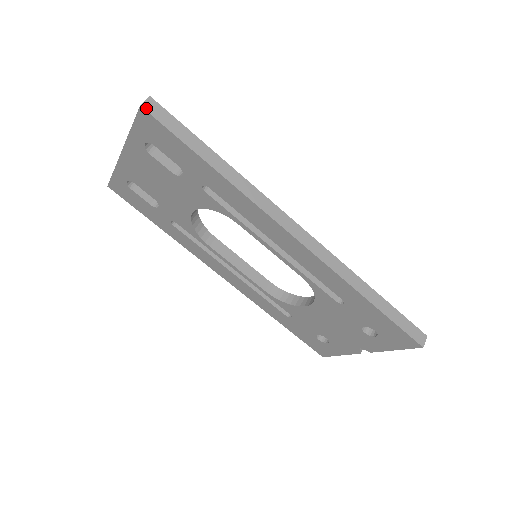
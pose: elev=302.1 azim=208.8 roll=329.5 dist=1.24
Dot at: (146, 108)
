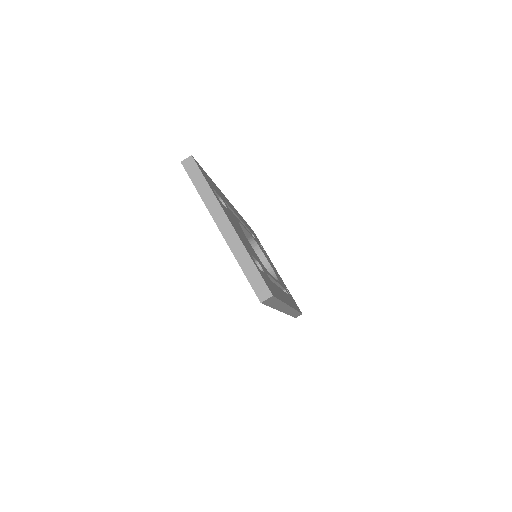
Dot at: (263, 302)
